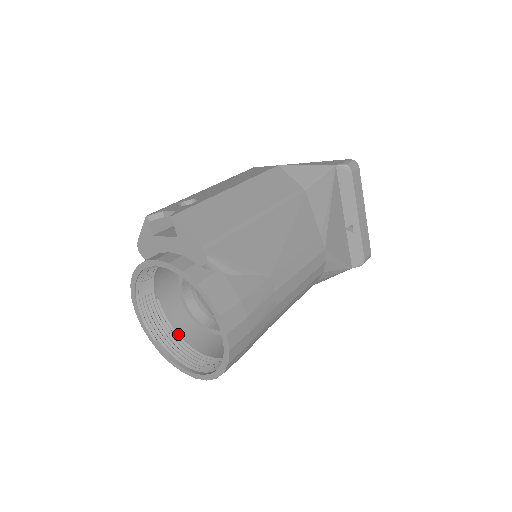
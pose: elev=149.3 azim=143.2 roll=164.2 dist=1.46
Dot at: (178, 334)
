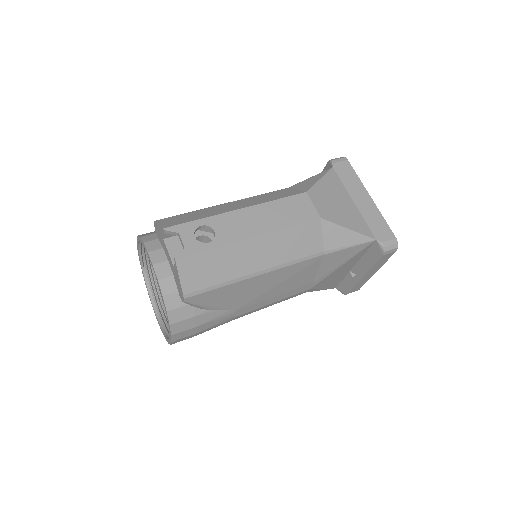
Dot at: occluded
